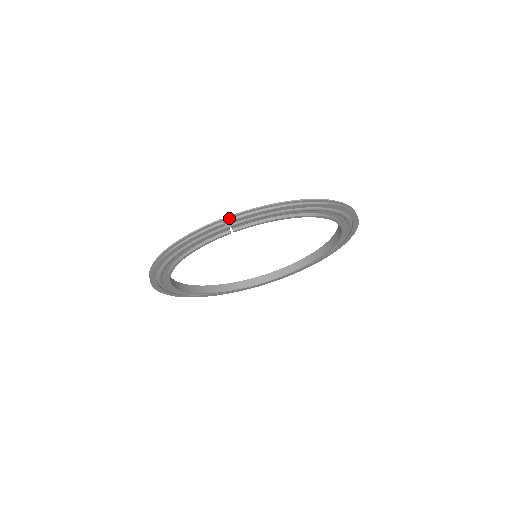
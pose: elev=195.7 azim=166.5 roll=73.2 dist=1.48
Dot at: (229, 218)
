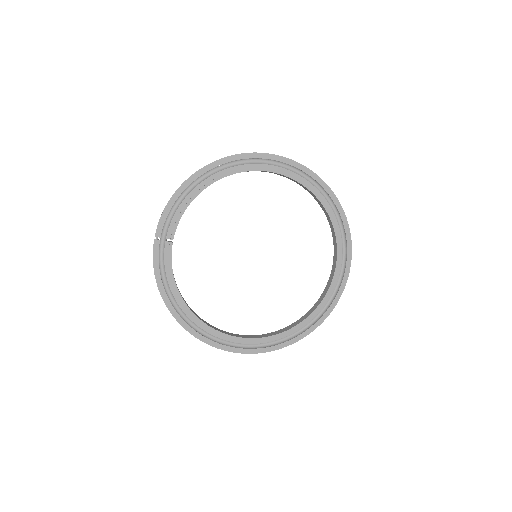
Dot at: (157, 234)
